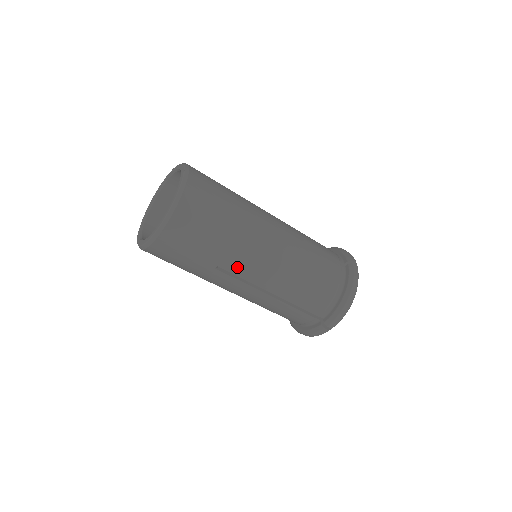
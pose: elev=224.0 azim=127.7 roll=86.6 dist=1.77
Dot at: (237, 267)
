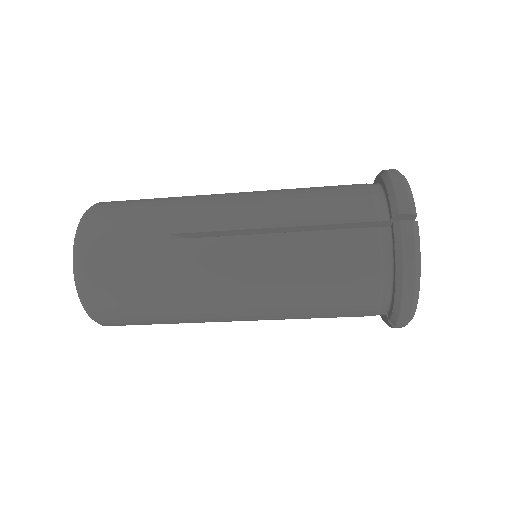
Dot at: (207, 316)
